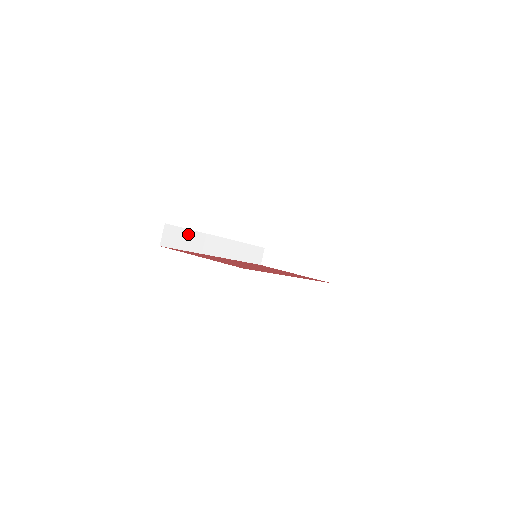
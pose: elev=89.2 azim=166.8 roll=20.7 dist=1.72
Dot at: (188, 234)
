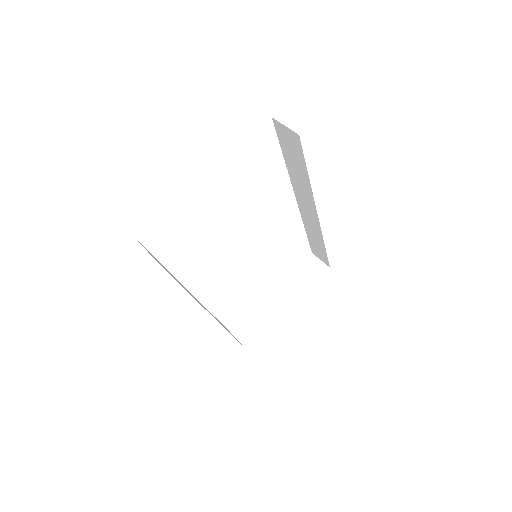
Dot at: occluded
